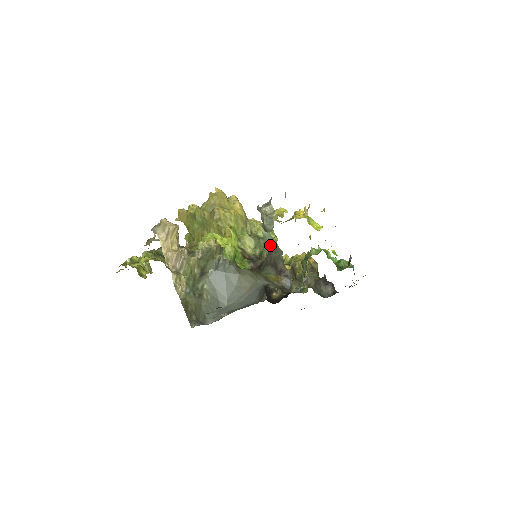
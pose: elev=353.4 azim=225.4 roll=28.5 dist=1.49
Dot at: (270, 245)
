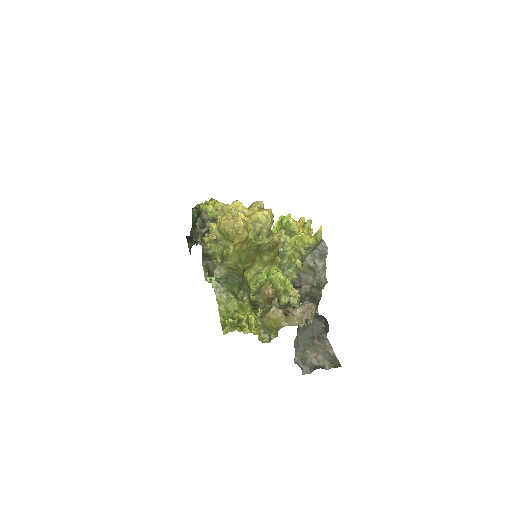
Dot at: (320, 287)
